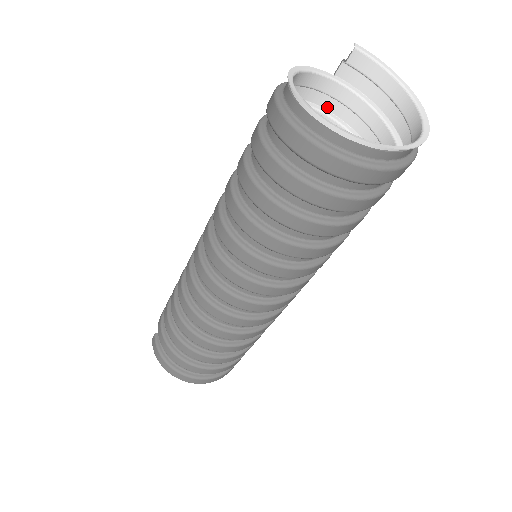
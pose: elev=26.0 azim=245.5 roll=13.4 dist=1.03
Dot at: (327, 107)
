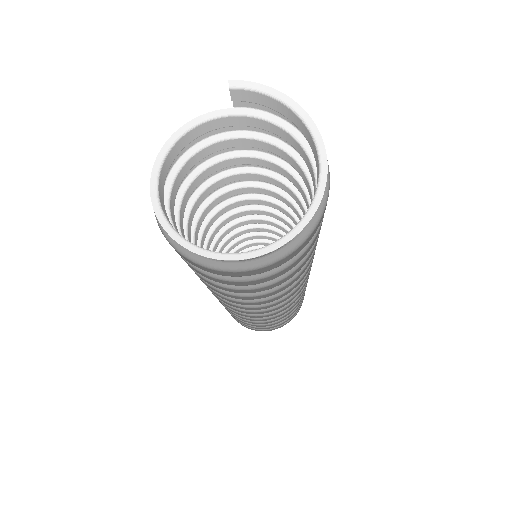
Dot at: (250, 129)
